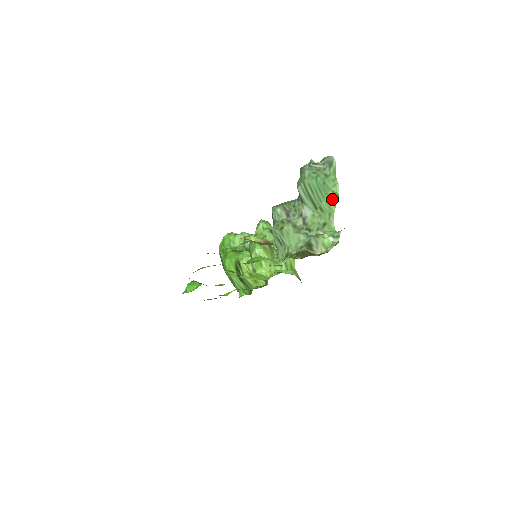
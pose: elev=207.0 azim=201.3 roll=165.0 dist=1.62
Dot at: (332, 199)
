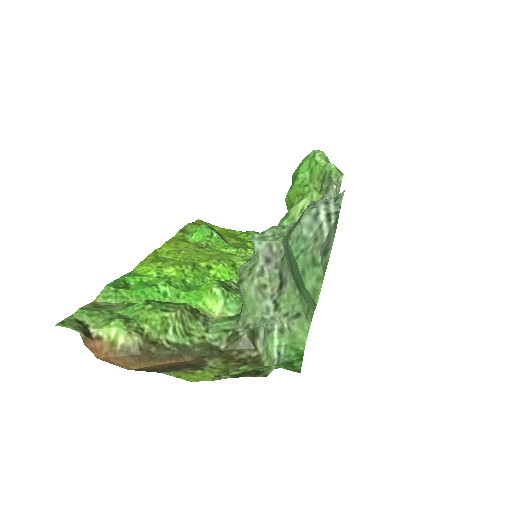
Dot at: (310, 300)
